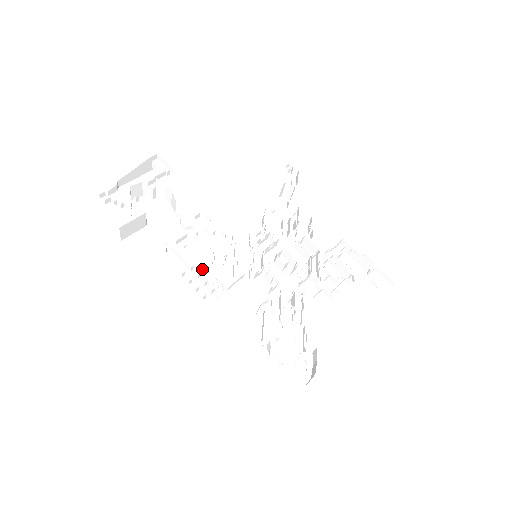
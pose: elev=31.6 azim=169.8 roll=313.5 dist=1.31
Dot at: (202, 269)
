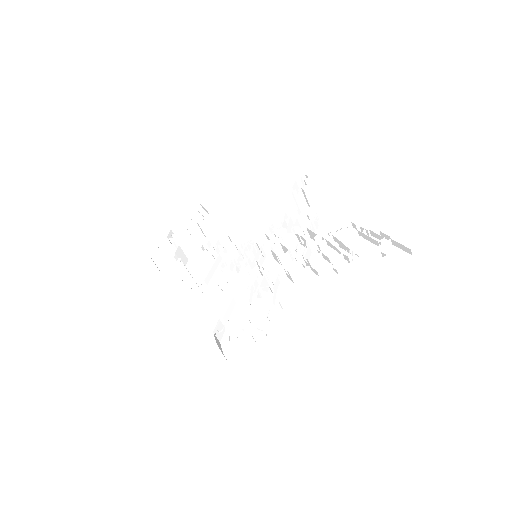
Dot at: (211, 278)
